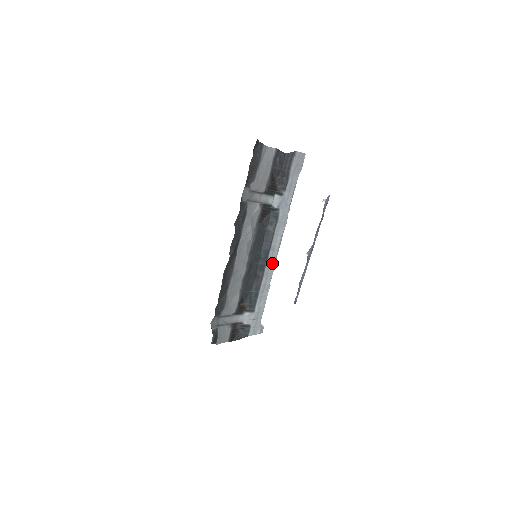
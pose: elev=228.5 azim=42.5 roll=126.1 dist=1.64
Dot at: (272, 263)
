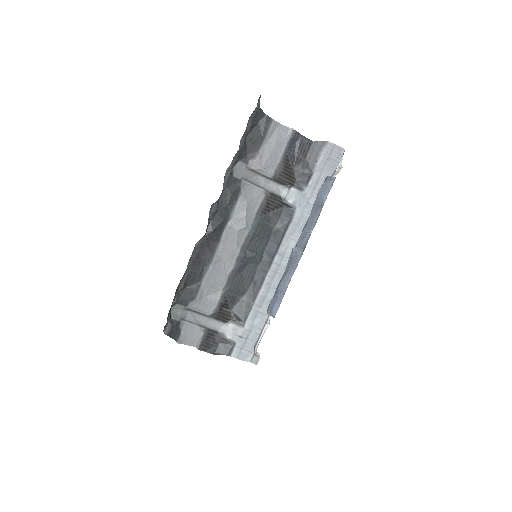
Dot at: (279, 273)
